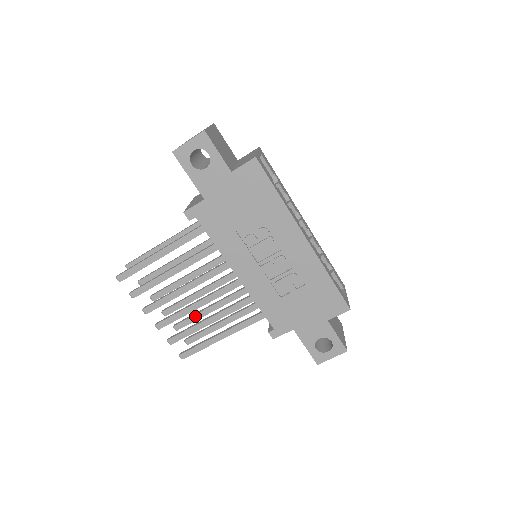
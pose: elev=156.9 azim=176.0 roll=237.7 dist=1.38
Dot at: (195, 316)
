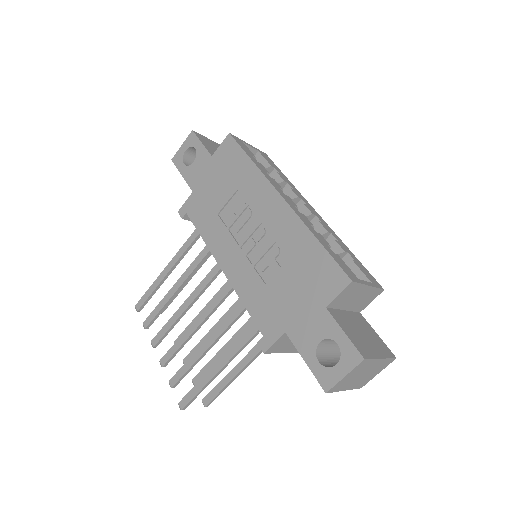
Dot at: (211, 361)
